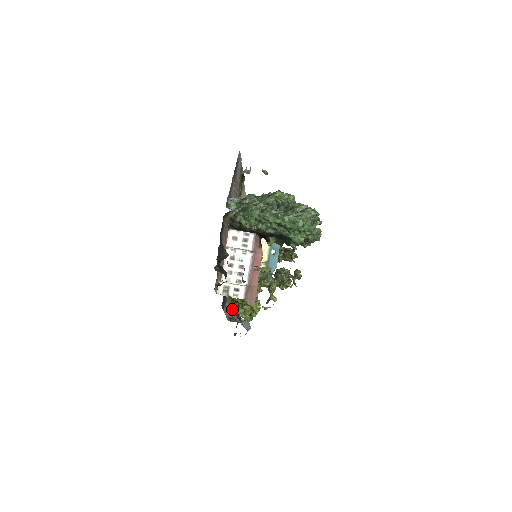
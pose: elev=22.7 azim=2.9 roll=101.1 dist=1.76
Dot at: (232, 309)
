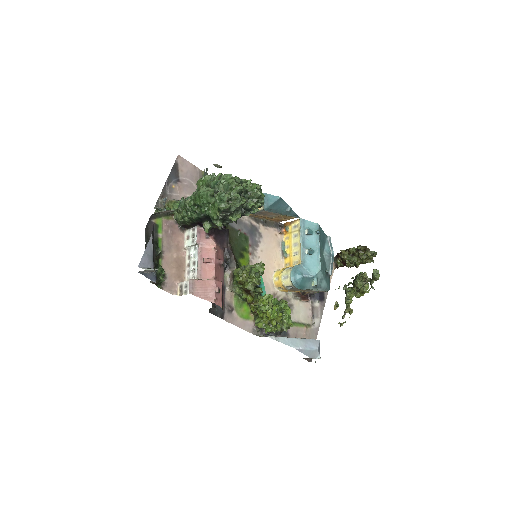
Dot at: occluded
